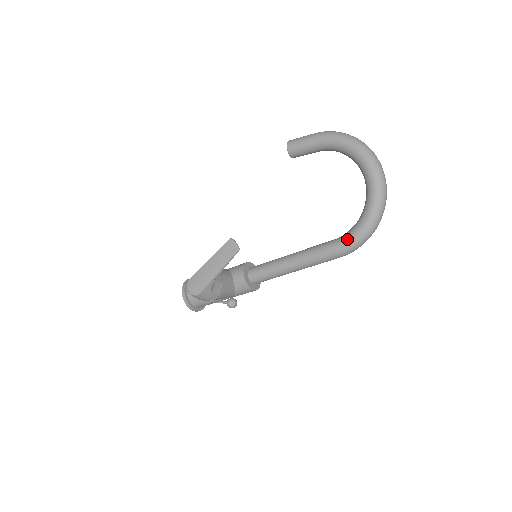
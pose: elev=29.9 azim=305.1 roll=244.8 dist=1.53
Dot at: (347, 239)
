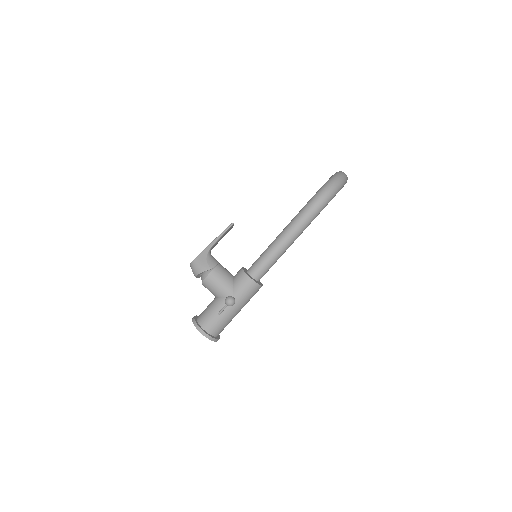
Dot at: occluded
